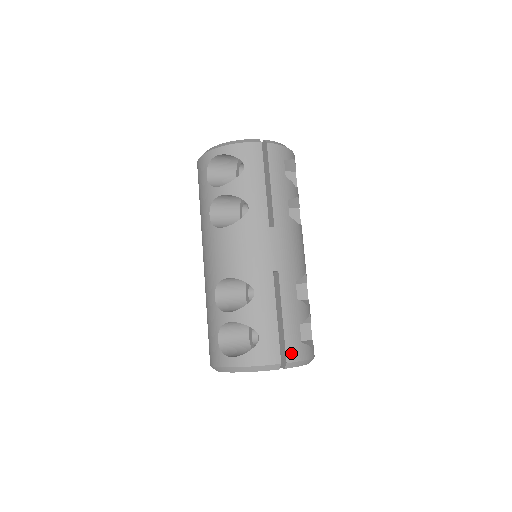
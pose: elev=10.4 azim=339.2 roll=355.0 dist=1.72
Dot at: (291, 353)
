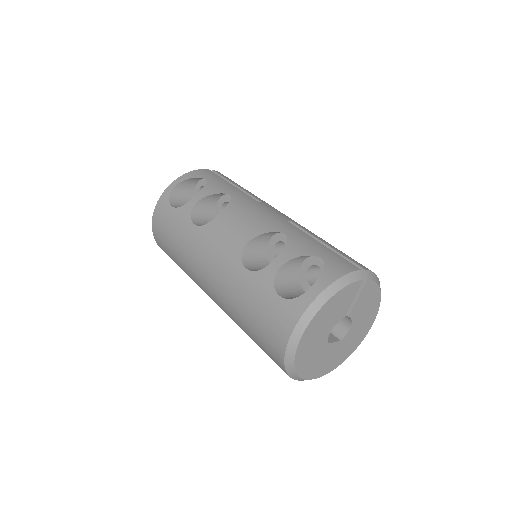
Dot at: (360, 265)
